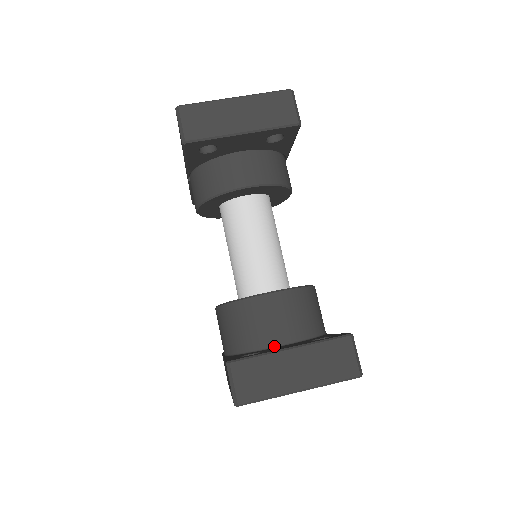
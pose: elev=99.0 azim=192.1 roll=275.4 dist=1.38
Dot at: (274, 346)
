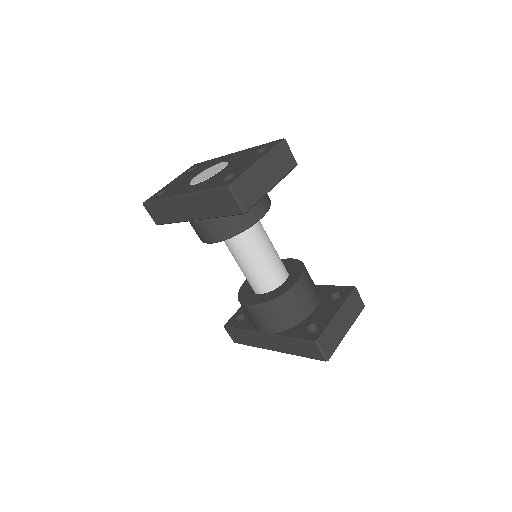
Dot at: (310, 313)
